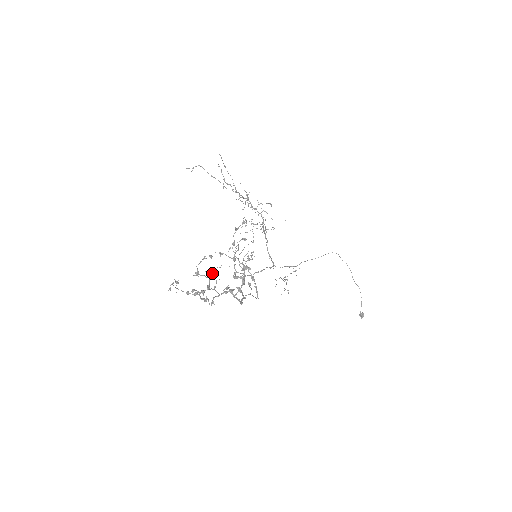
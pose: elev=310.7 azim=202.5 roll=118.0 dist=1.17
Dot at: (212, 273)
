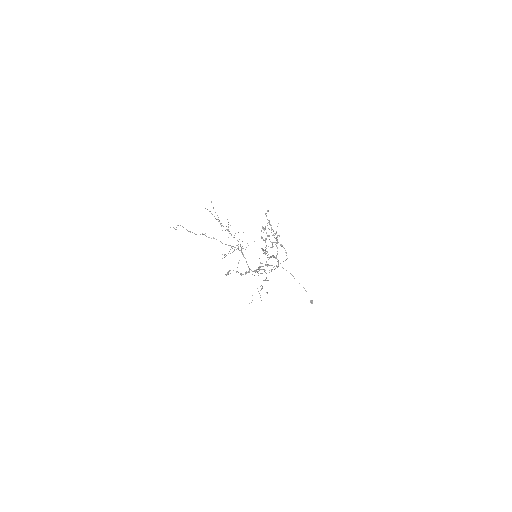
Dot at: occluded
